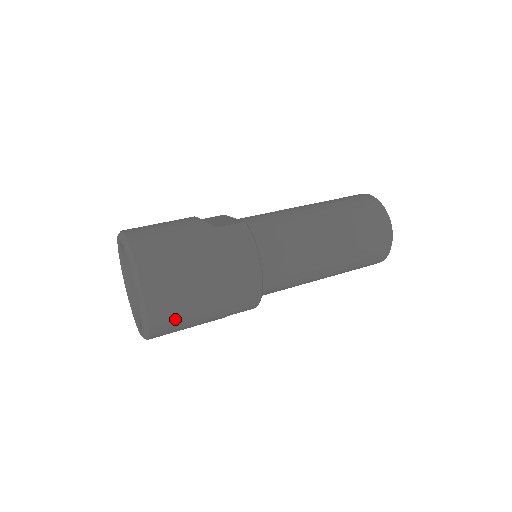
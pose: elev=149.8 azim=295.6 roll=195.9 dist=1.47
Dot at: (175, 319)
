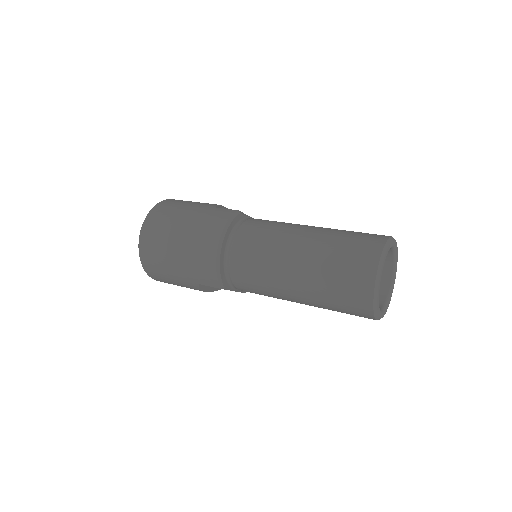
Dot at: (155, 257)
